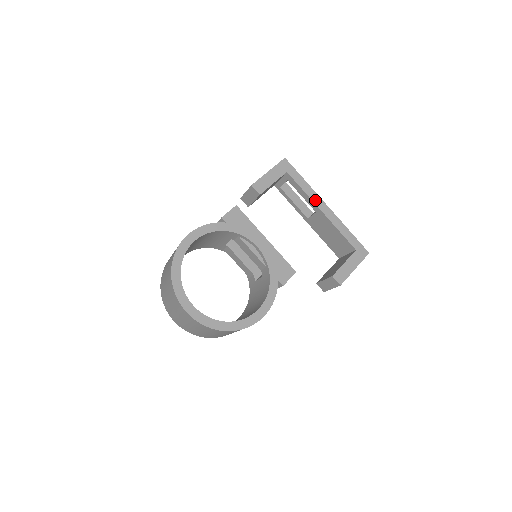
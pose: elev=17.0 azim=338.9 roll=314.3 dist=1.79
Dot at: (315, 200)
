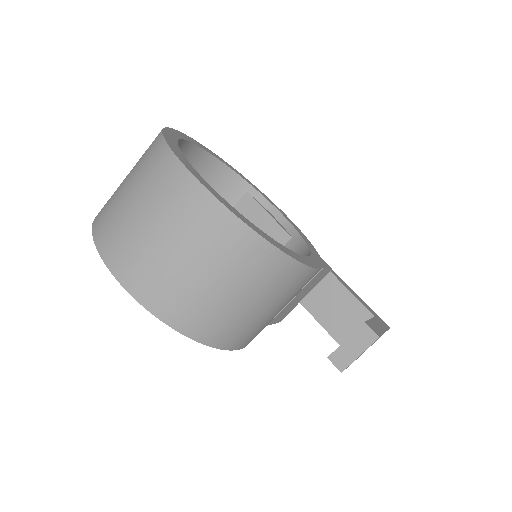
Dot at: occluded
